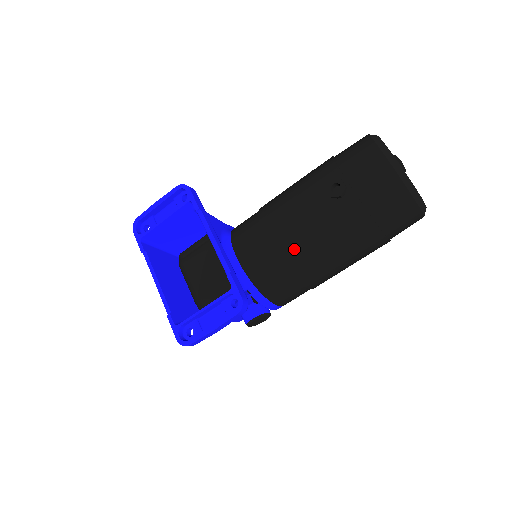
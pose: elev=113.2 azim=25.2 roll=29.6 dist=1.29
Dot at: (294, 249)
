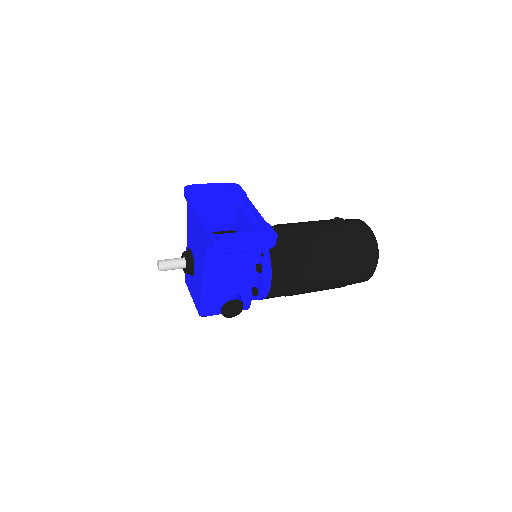
Dot at: (305, 241)
